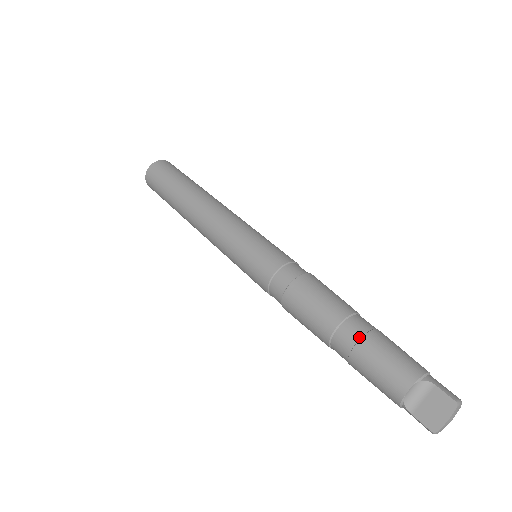
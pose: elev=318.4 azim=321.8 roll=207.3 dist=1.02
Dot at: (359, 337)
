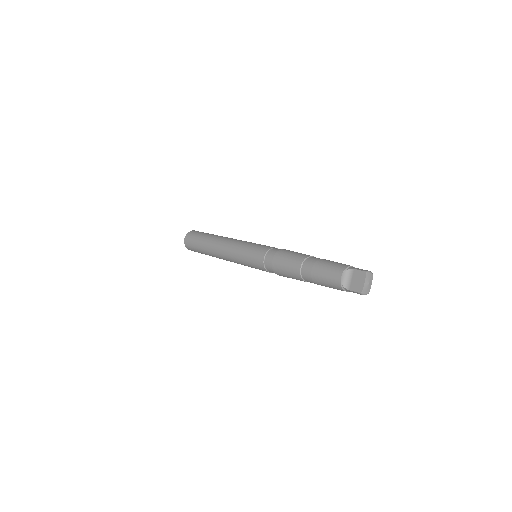
Dot at: (312, 265)
